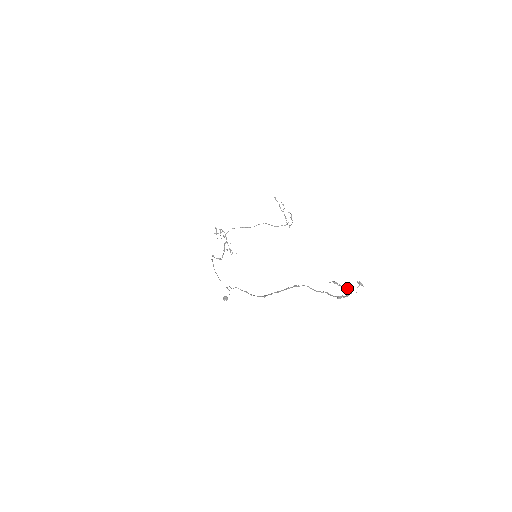
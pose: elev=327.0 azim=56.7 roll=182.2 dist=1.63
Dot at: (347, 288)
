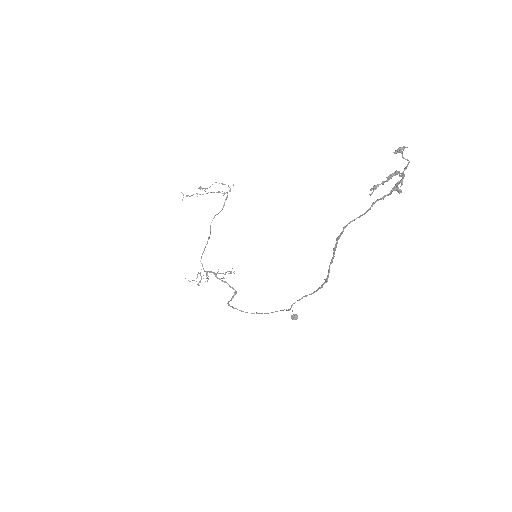
Dot at: (395, 173)
